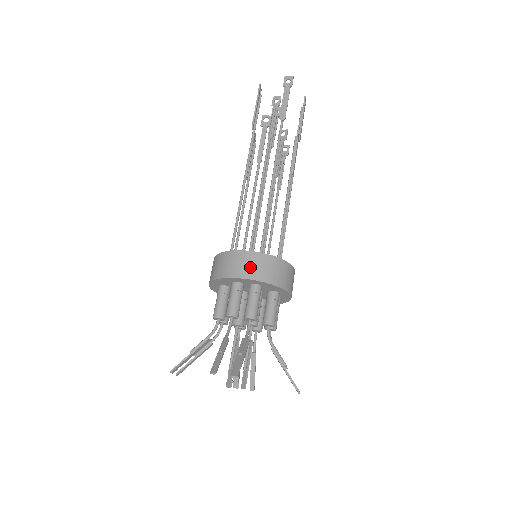
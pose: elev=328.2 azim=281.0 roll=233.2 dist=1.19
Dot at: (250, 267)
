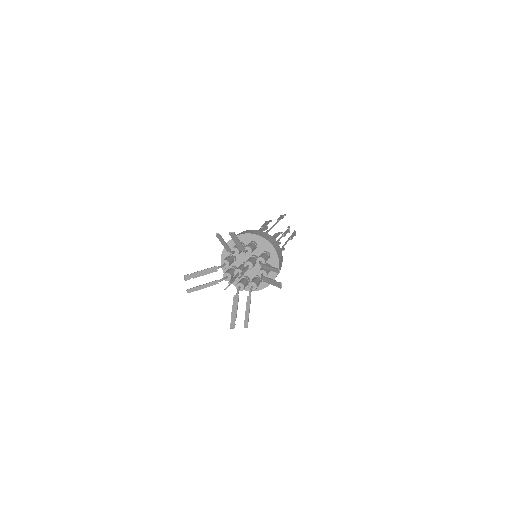
Dot at: (250, 232)
